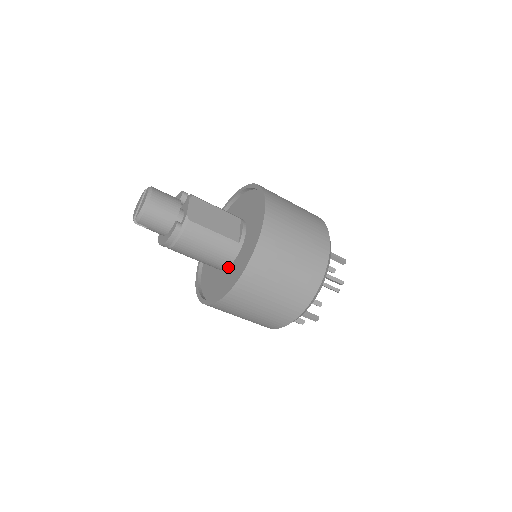
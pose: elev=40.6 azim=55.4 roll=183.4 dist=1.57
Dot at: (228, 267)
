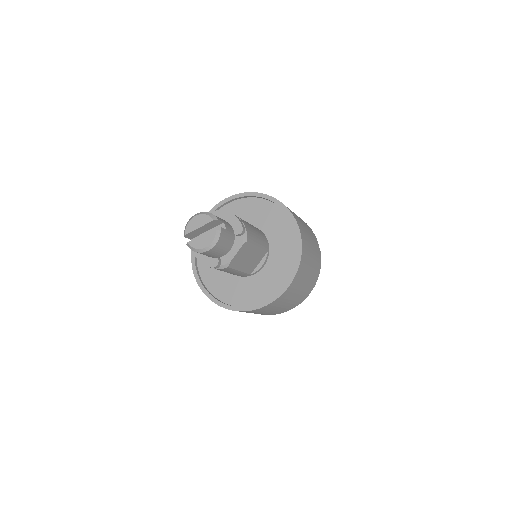
Dot at: occluded
